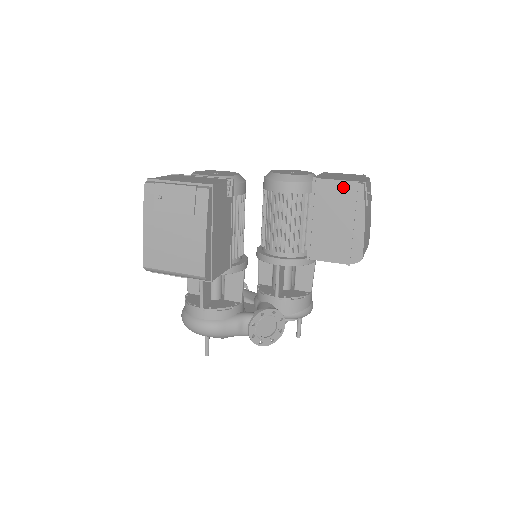
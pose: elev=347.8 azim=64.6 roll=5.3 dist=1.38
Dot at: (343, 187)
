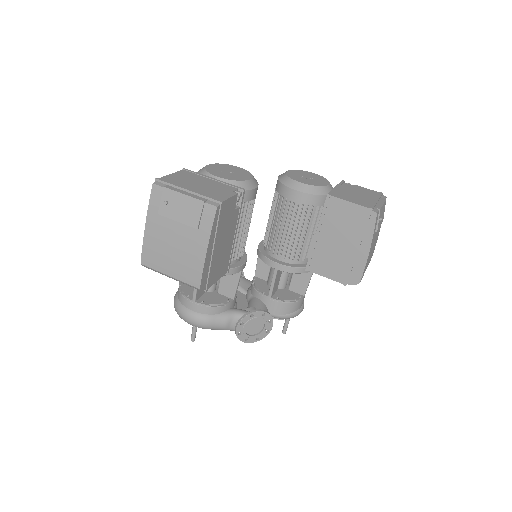
Dot at: (356, 211)
